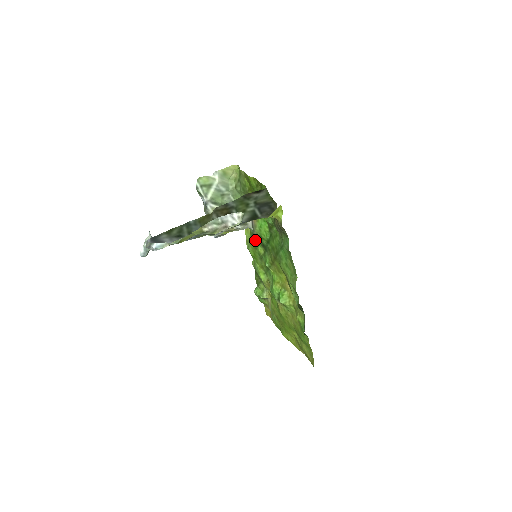
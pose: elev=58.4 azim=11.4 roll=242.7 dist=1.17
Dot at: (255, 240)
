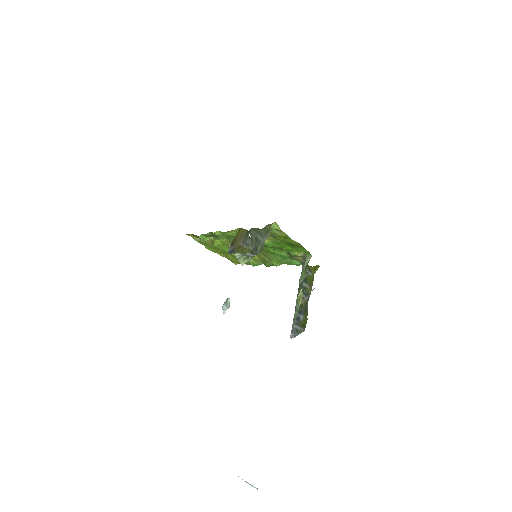
Dot at: occluded
